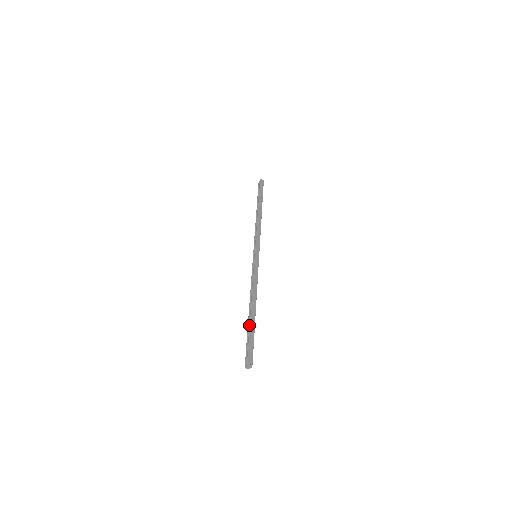
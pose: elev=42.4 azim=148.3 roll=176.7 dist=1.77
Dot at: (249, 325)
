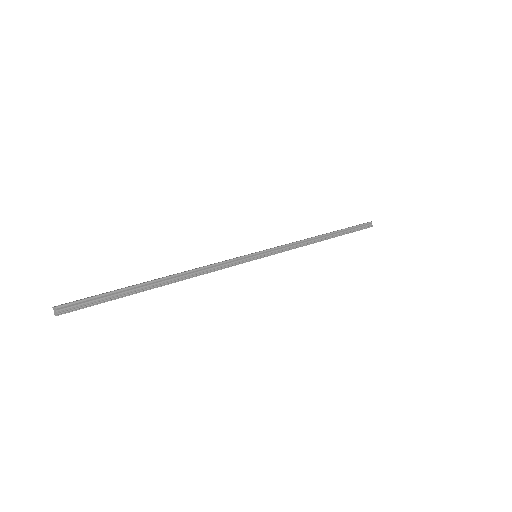
Dot at: occluded
